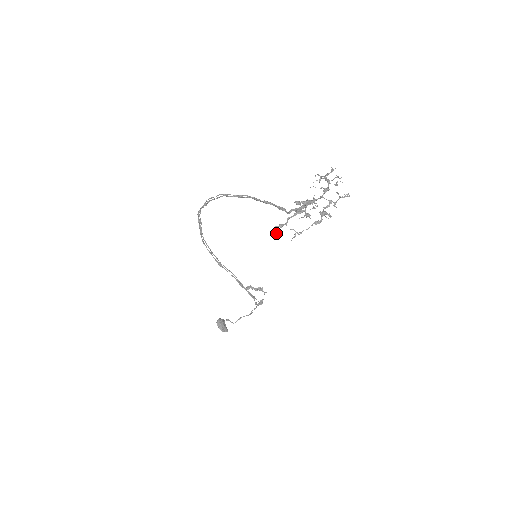
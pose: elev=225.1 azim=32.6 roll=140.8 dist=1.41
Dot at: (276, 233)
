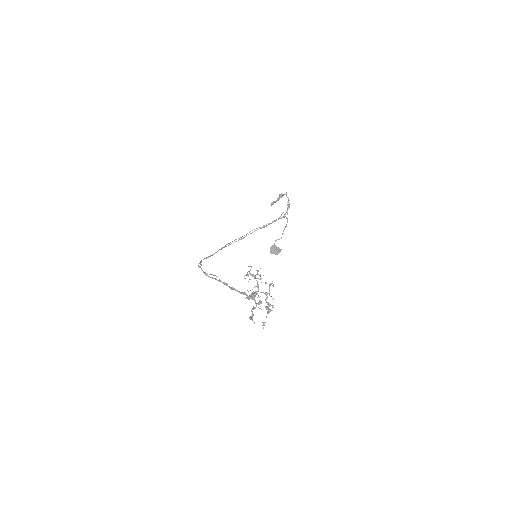
Dot at: occluded
